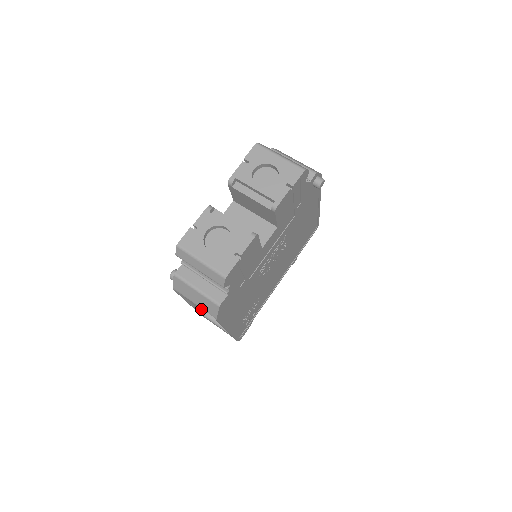
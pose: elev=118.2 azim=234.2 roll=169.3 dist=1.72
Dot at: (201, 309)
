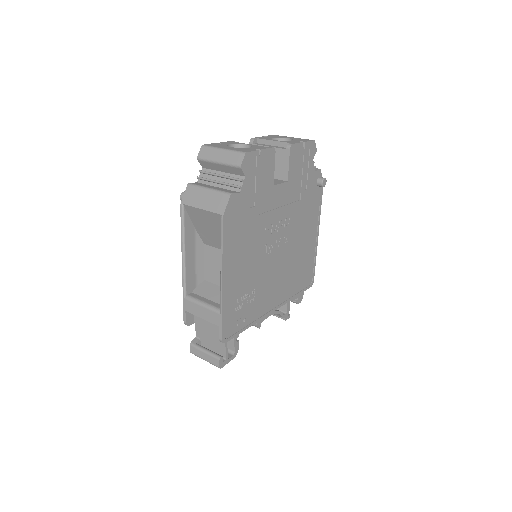
Dot at: (189, 294)
